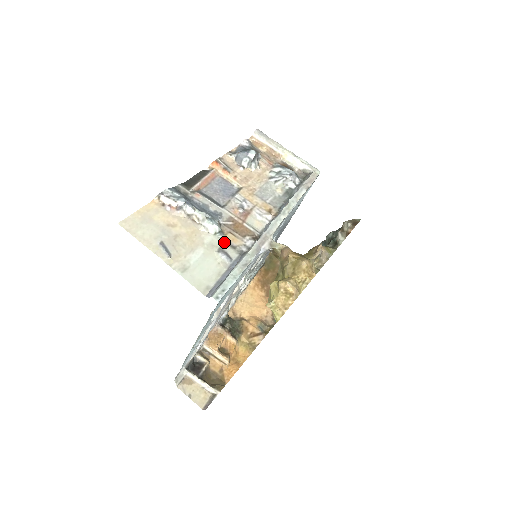
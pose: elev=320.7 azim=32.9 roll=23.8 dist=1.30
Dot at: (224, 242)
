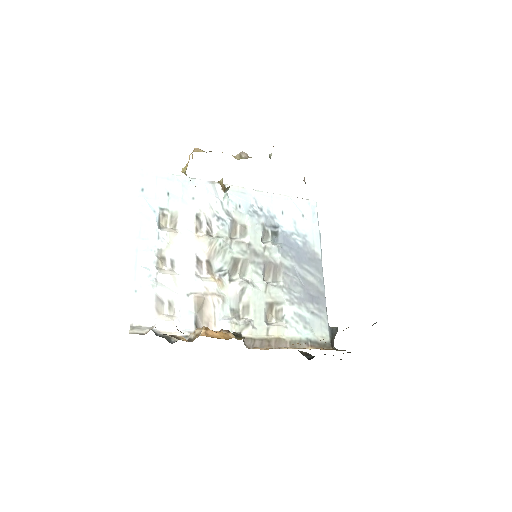
Dot at: occluded
